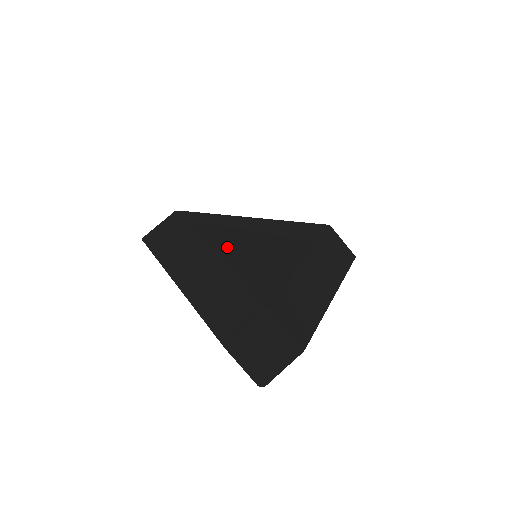
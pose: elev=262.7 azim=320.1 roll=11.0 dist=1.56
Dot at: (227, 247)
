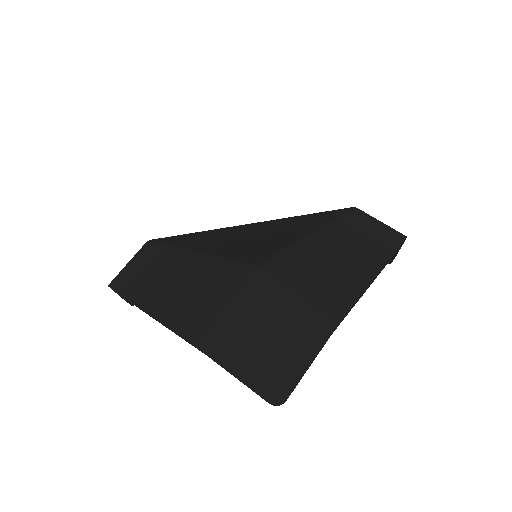
Dot at: (206, 243)
